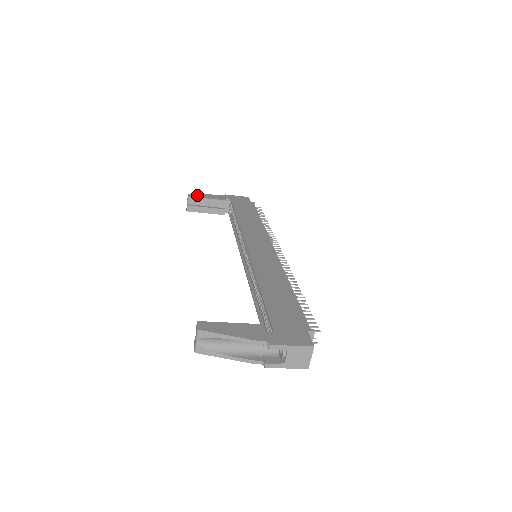
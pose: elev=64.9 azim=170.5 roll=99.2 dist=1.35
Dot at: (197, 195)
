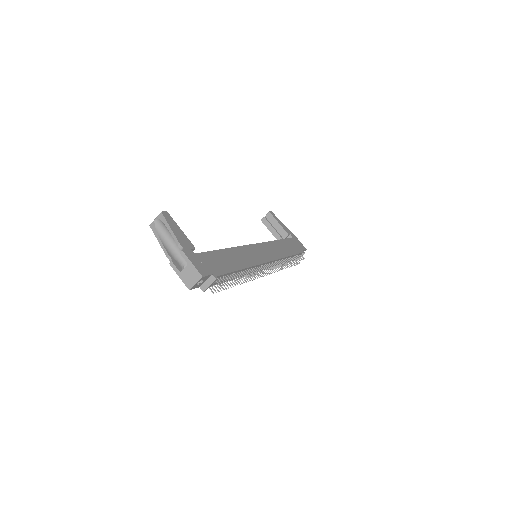
Dot at: occluded
